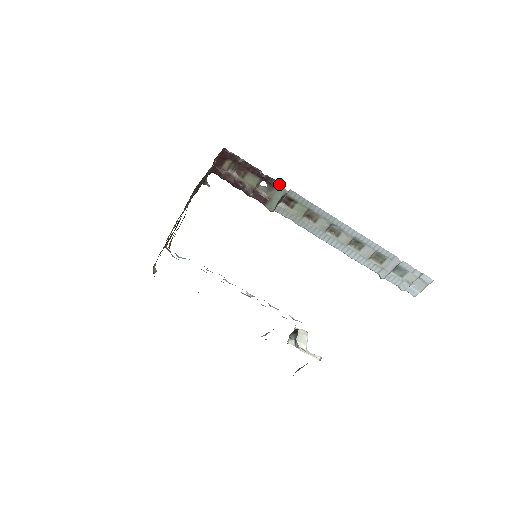
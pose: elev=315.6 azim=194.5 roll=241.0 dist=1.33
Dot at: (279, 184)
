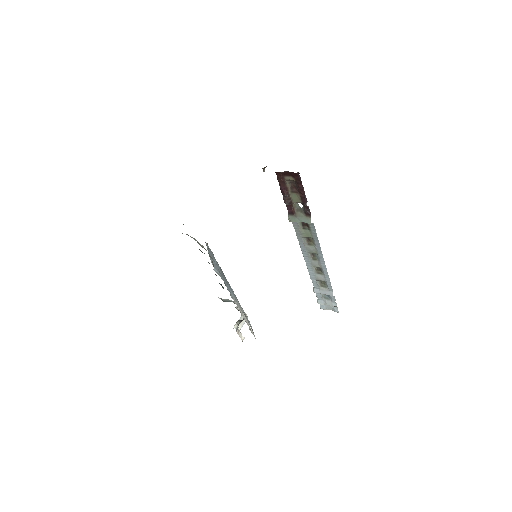
Dot at: (310, 216)
